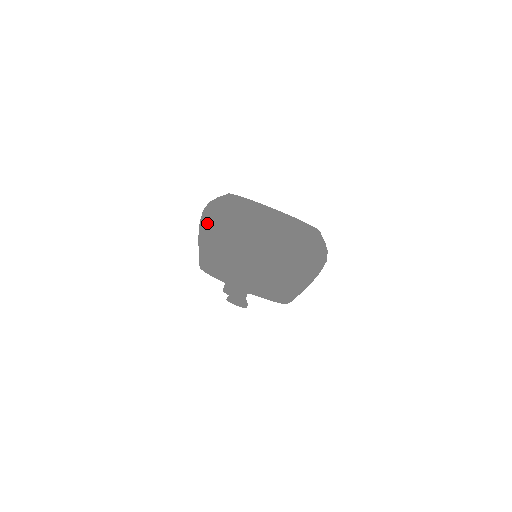
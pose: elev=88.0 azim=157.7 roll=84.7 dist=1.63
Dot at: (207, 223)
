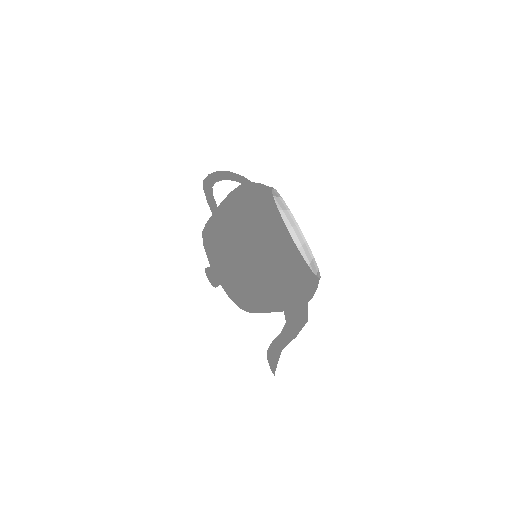
Dot at: (269, 284)
